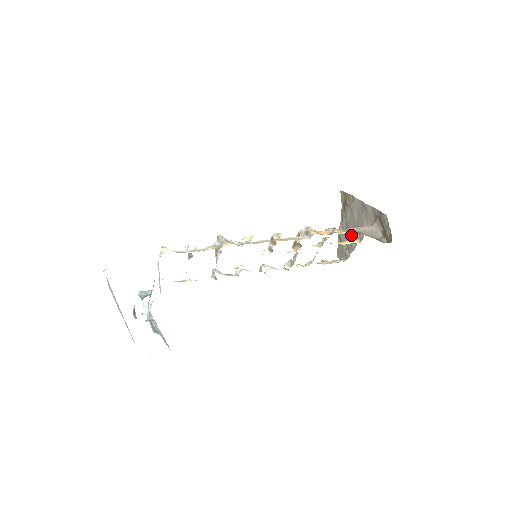
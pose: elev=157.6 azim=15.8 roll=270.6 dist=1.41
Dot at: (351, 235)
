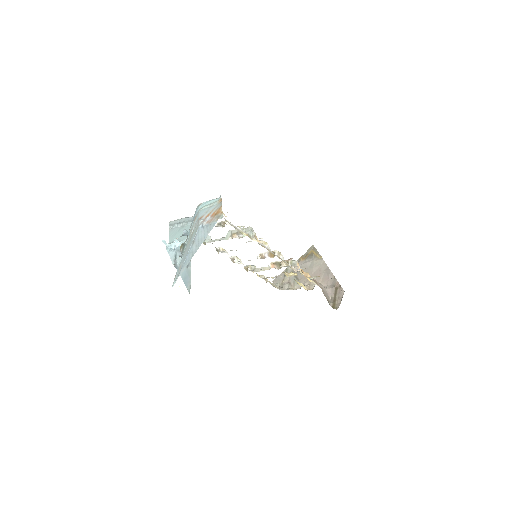
Dot at: (300, 278)
